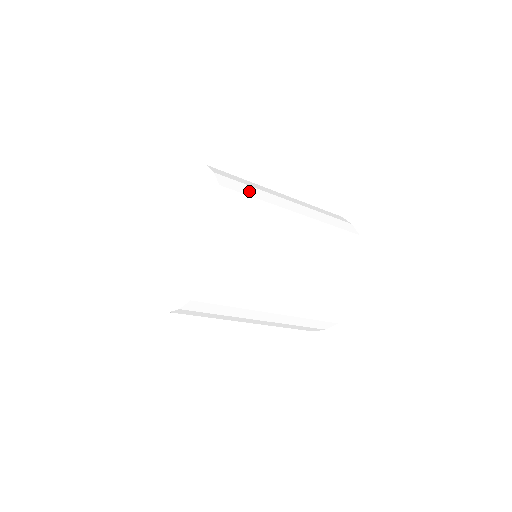
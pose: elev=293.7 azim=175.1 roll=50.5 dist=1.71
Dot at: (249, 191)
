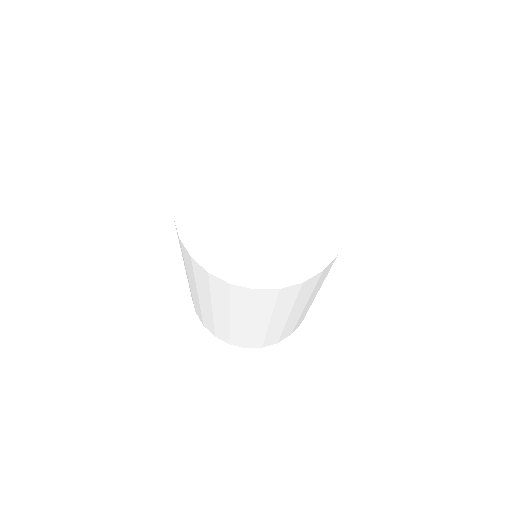
Dot at: occluded
